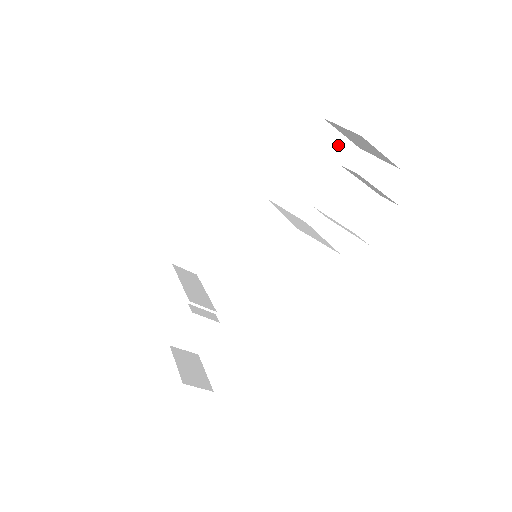
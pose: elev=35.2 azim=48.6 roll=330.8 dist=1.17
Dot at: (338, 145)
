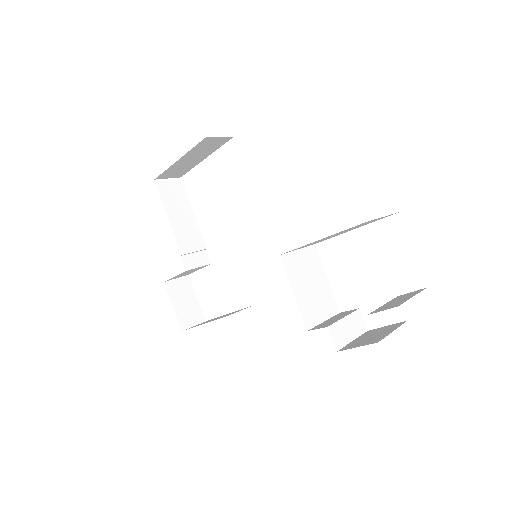
Dot at: occluded
